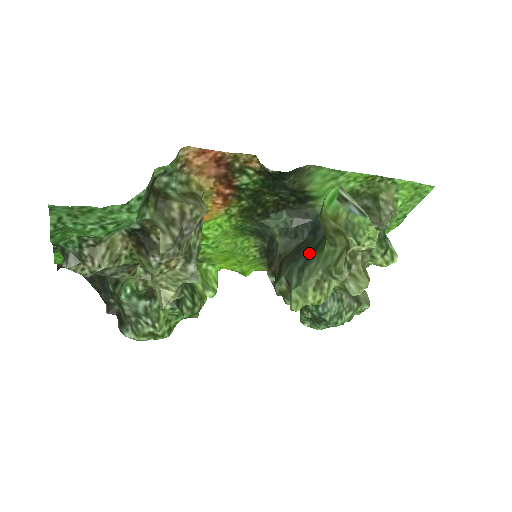
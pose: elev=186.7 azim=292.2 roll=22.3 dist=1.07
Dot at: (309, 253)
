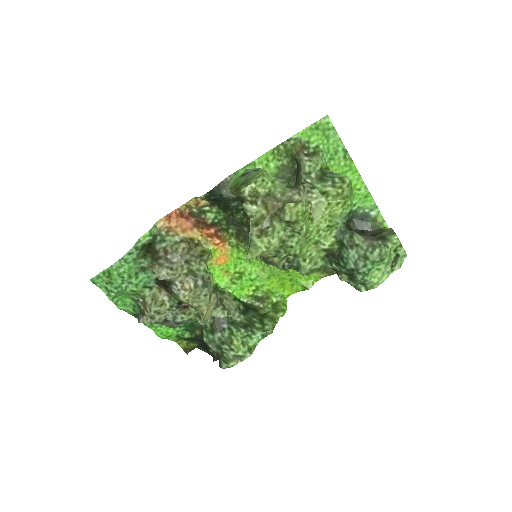
Dot at: occluded
